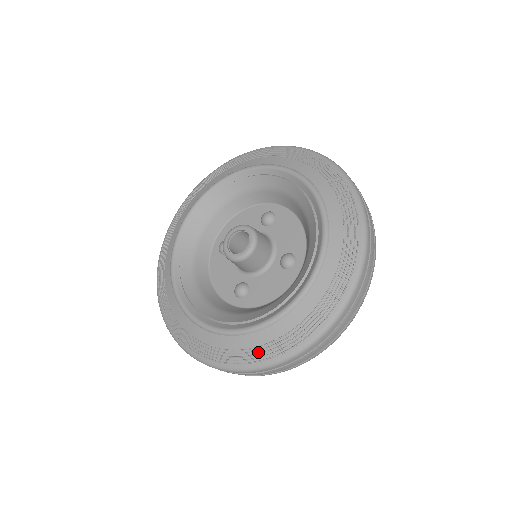
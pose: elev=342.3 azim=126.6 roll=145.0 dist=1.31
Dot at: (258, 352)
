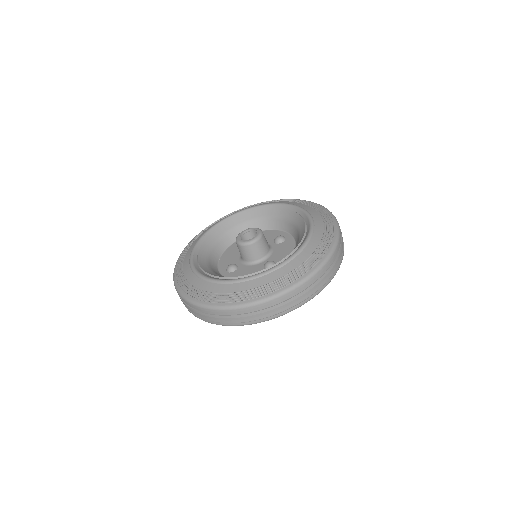
Dot at: (209, 296)
